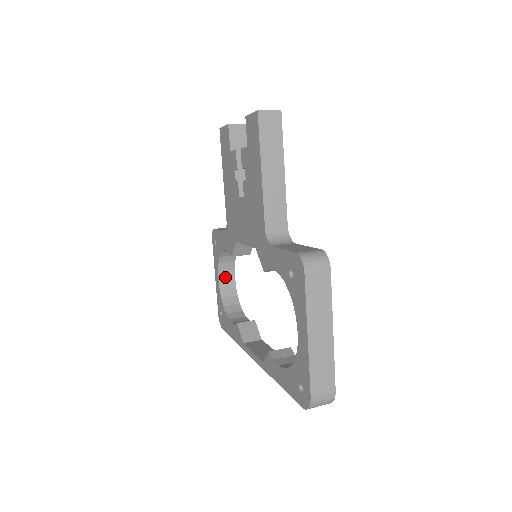
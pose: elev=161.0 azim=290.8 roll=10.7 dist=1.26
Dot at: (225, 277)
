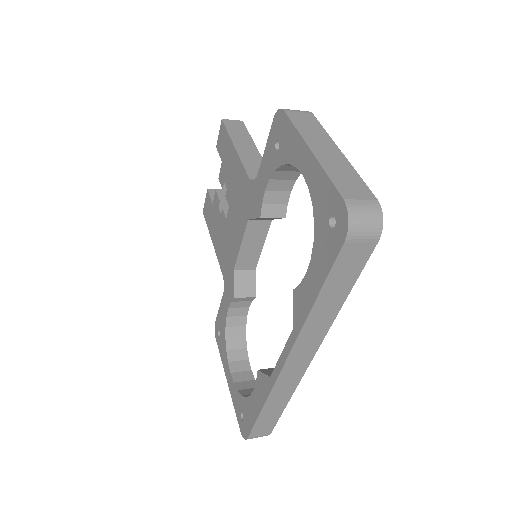
Dot at: (238, 369)
